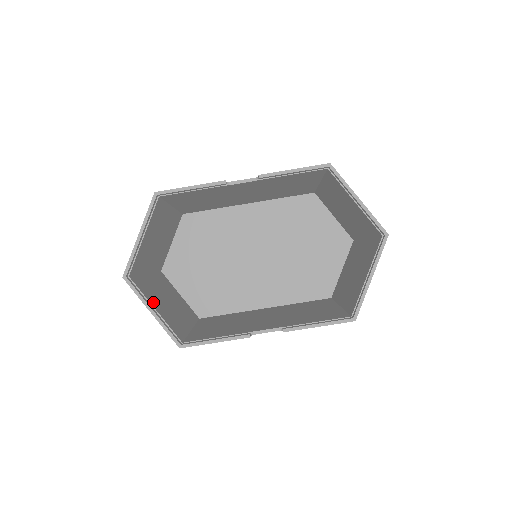
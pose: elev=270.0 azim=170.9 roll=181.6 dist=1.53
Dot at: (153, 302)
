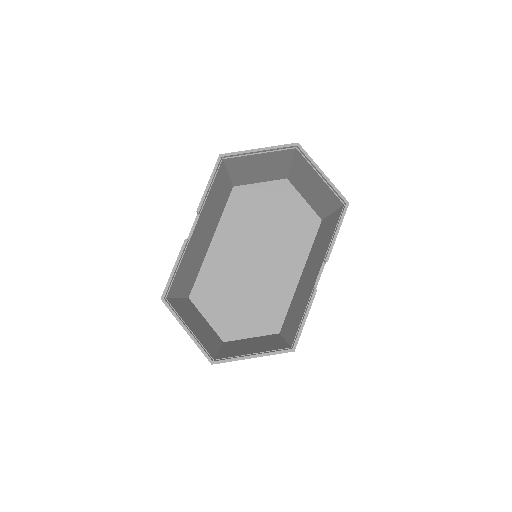
Dot at: (245, 353)
